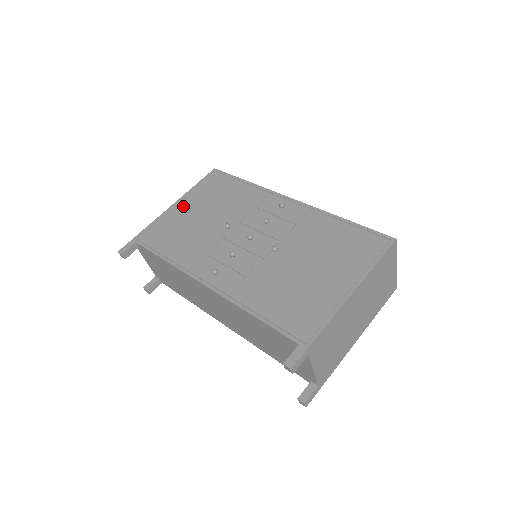
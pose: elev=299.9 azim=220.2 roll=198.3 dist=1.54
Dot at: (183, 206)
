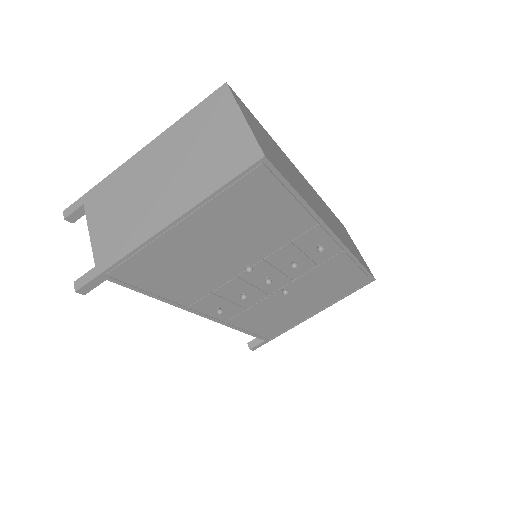
Dot at: (190, 230)
